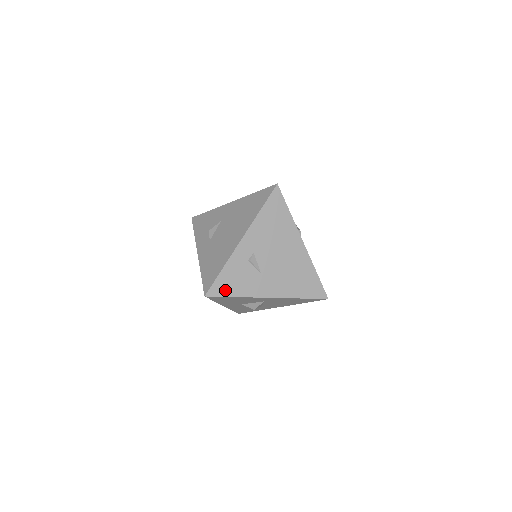
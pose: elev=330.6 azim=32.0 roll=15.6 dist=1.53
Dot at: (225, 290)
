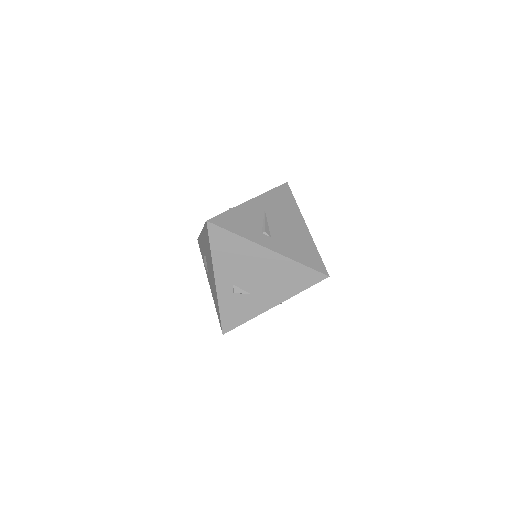
Dot at: (234, 322)
